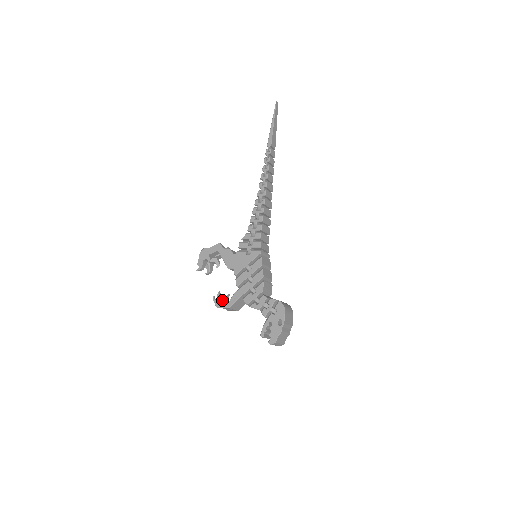
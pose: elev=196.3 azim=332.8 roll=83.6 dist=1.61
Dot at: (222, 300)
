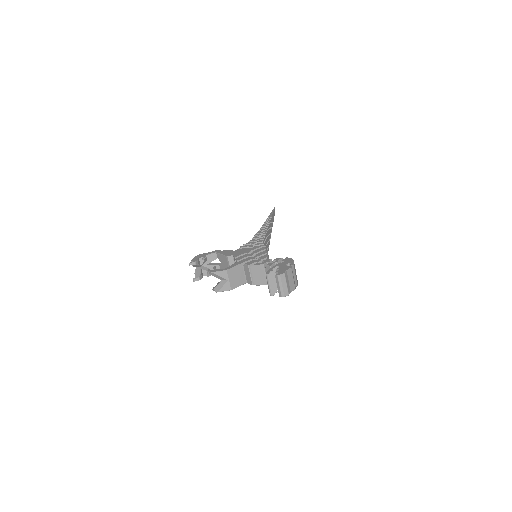
Dot at: occluded
